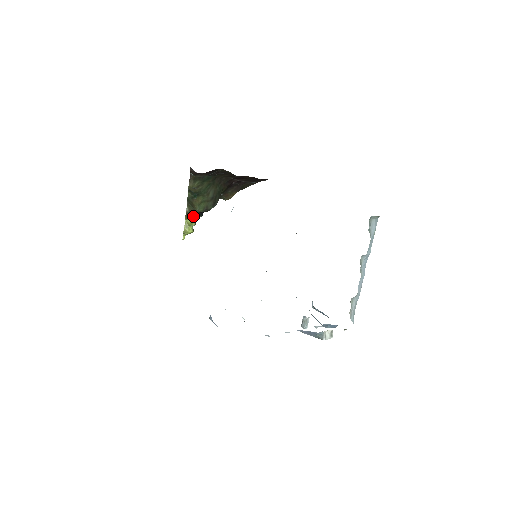
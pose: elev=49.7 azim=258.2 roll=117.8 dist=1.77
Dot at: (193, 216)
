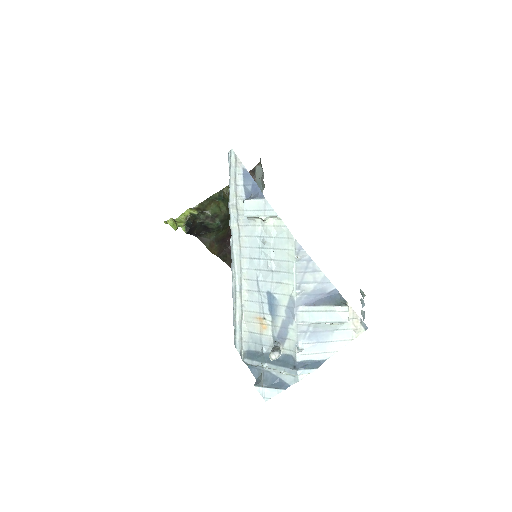
Dot at: (199, 211)
